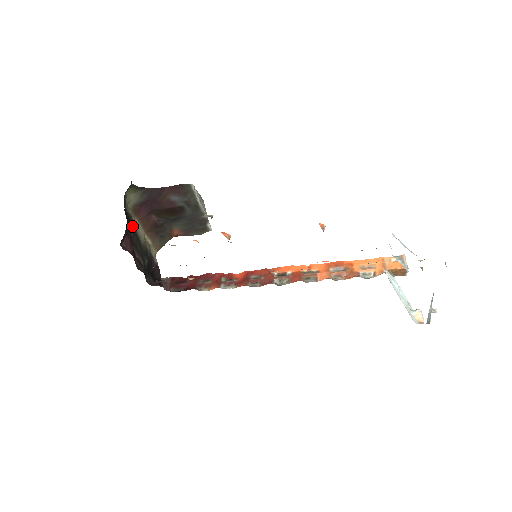
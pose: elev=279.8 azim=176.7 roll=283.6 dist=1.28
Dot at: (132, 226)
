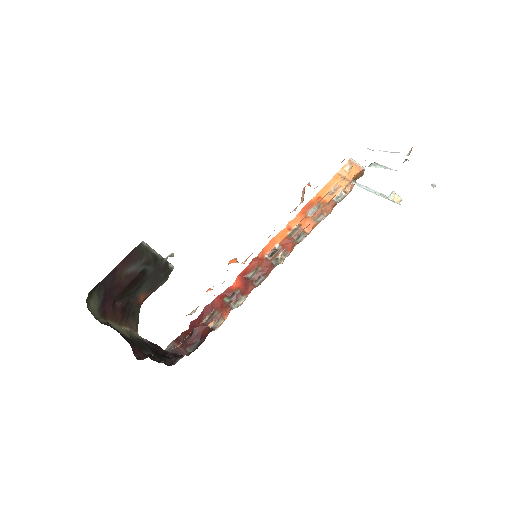
Dot at: occluded
